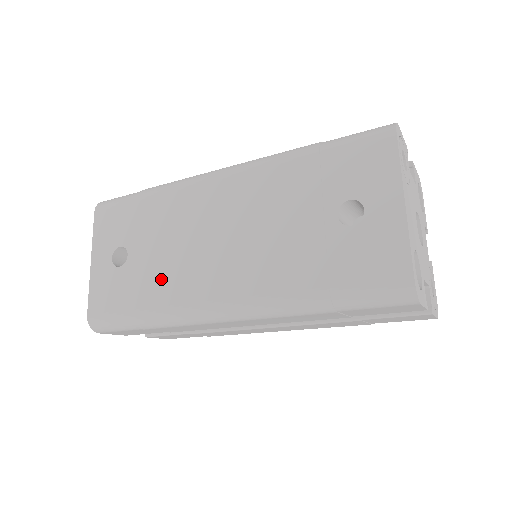
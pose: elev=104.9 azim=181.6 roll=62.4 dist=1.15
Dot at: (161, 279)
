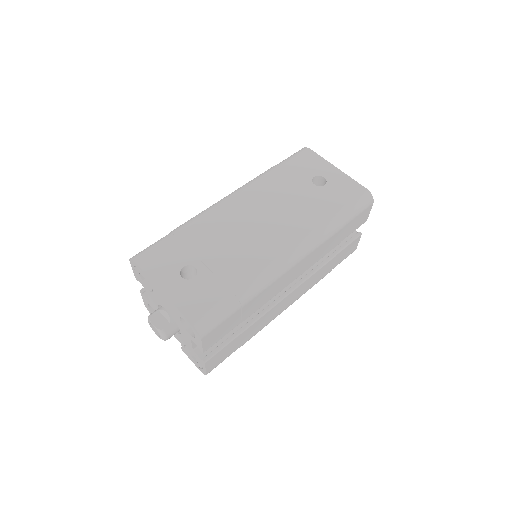
Dot at: (238, 263)
